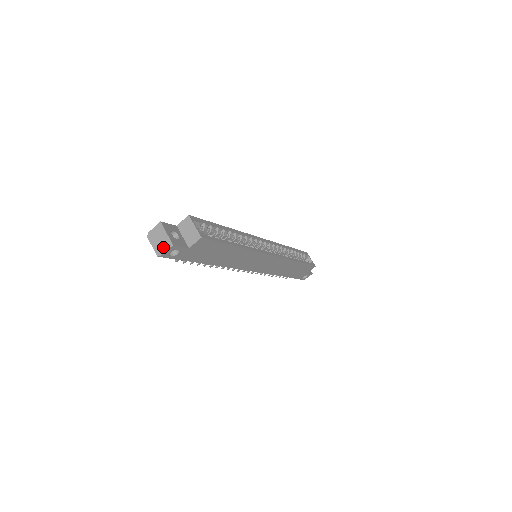
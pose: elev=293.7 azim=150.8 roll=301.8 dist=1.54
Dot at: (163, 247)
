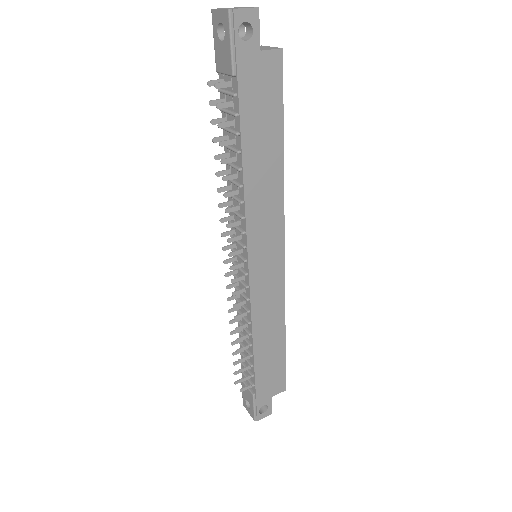
Dot at: (240, 8)
